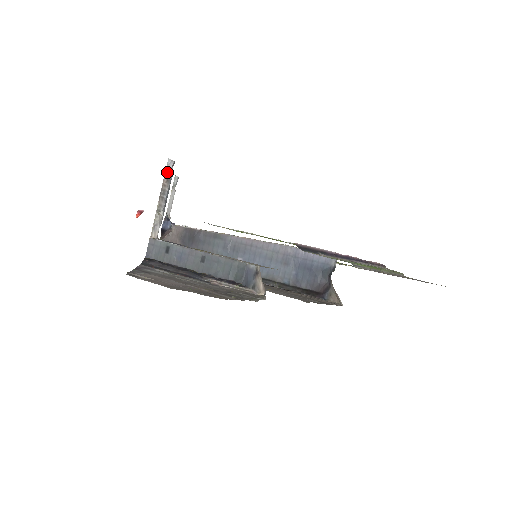
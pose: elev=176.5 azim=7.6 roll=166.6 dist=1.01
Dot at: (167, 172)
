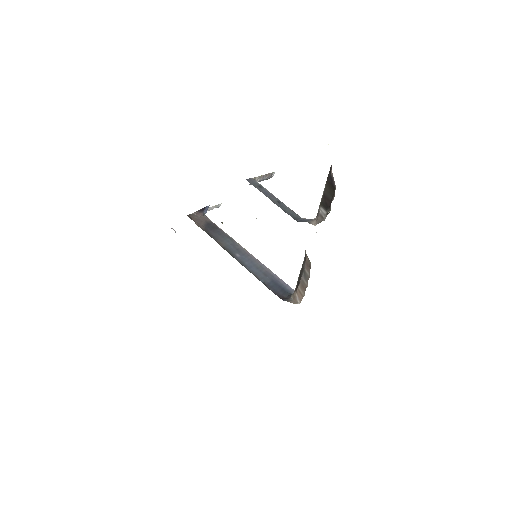
Dot at: (271, 174)
